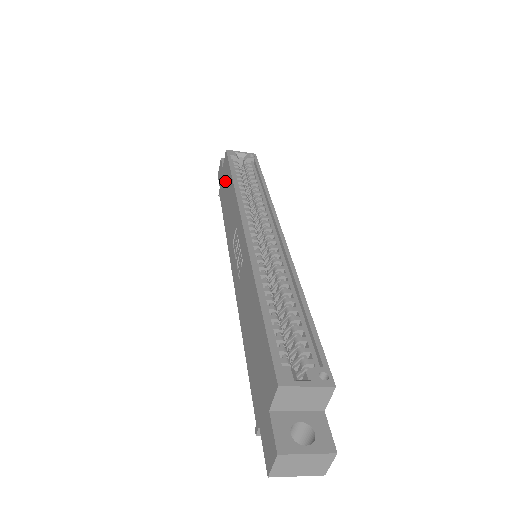
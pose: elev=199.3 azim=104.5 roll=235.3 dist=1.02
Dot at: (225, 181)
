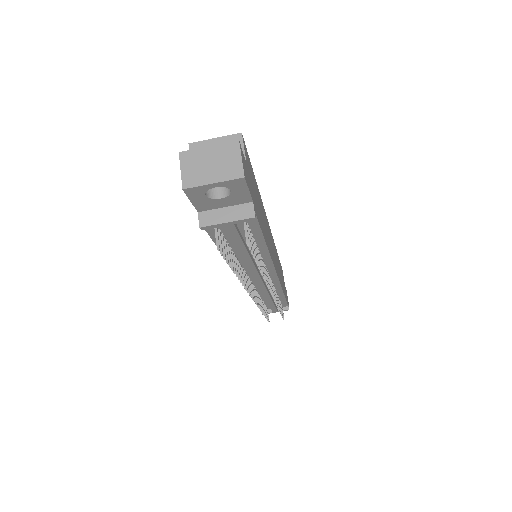
Dot at: occluded
